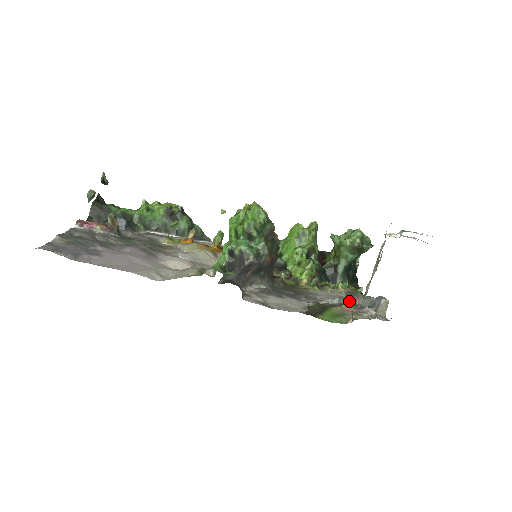
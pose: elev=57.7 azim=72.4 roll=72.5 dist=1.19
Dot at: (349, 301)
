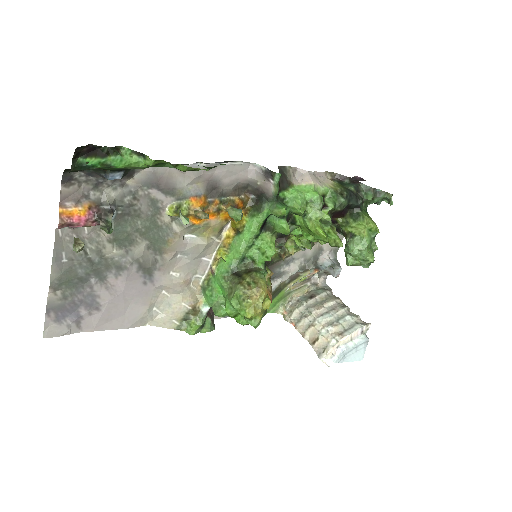
Dot at: (312, 267)
